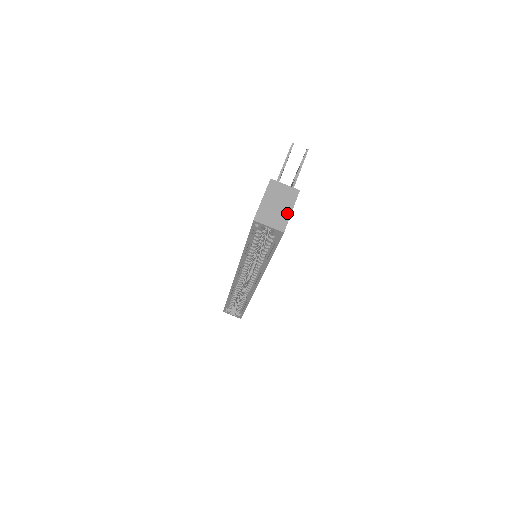
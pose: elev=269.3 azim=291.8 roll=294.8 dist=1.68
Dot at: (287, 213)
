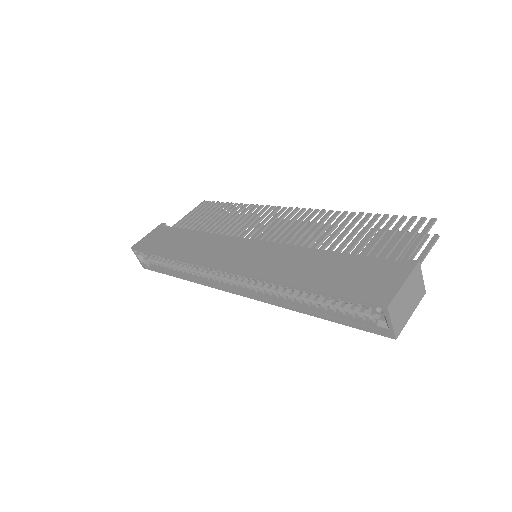
Dot at: (408, 315)
